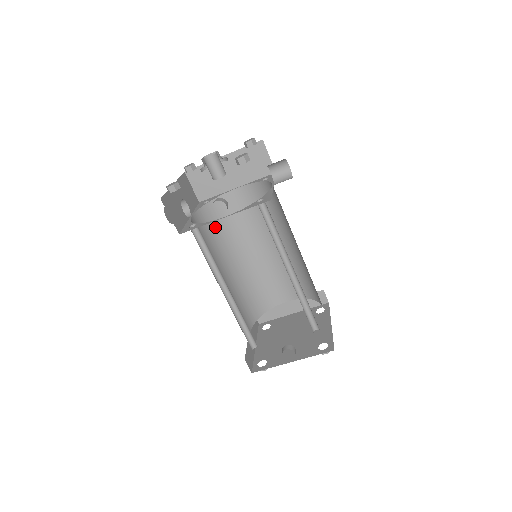
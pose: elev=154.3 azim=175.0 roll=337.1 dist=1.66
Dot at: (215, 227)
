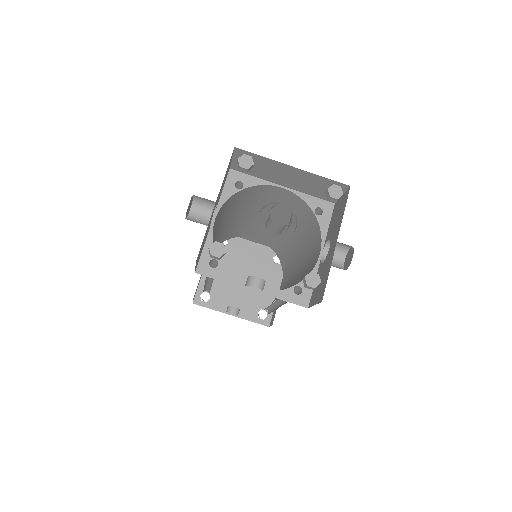
Dot at: (232, 205)
